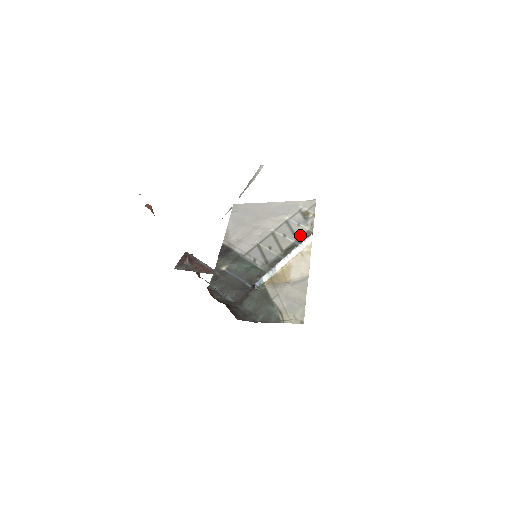
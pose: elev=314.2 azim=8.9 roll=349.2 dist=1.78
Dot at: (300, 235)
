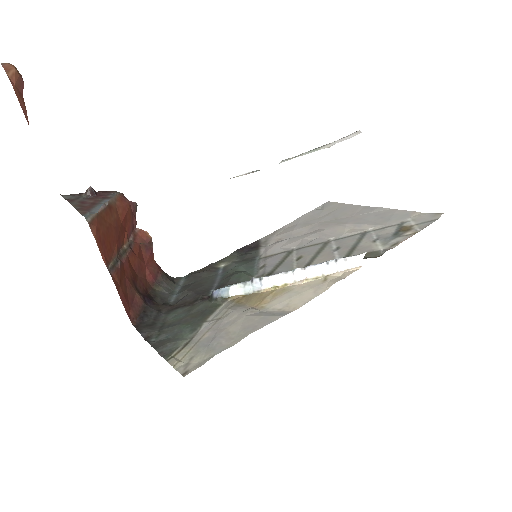
Dot at: (357, 253)
